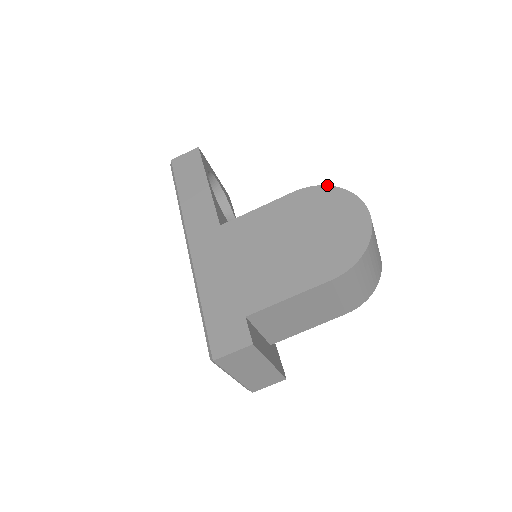
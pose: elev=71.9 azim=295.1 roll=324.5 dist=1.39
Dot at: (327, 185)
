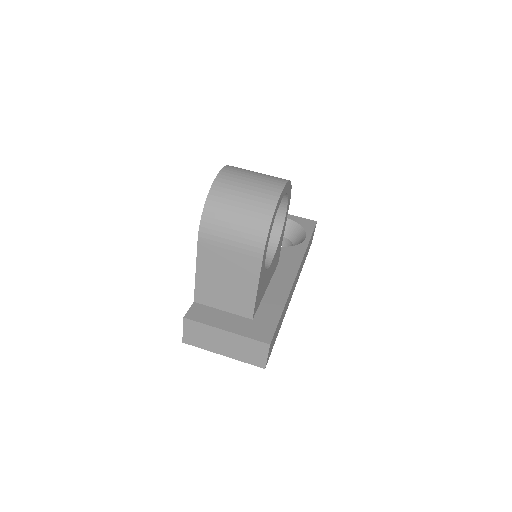
Dot at: occluded
